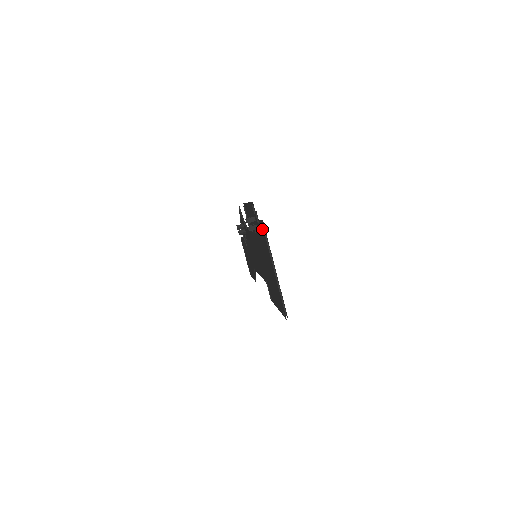
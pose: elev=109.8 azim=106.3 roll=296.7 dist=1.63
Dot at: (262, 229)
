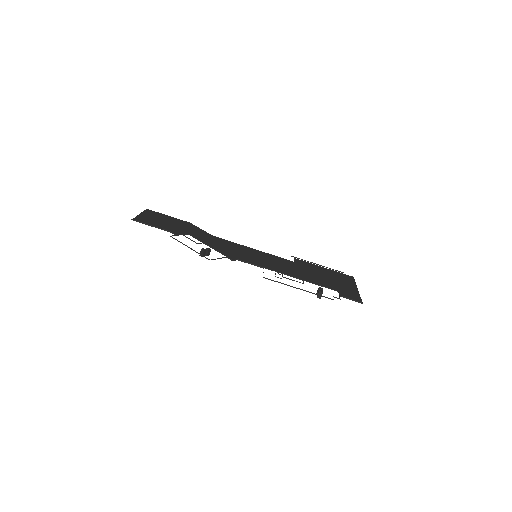
Dot at: (355, 300)
